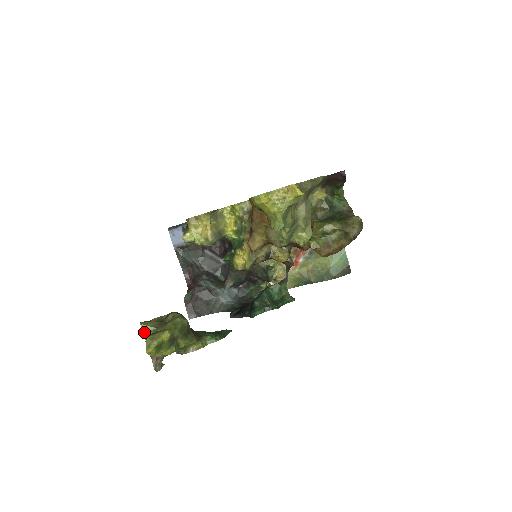
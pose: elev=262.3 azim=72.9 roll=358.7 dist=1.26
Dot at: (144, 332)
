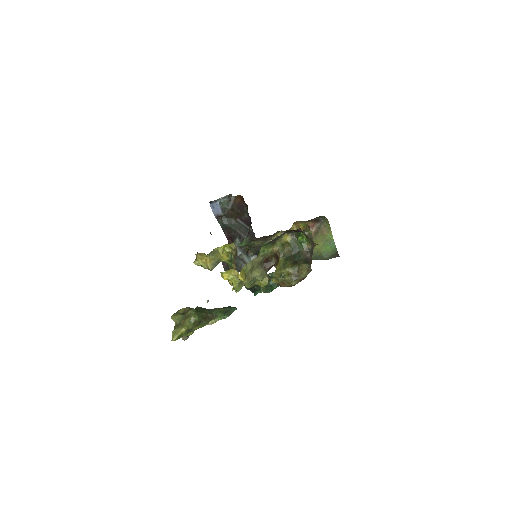
Dot at: (174, 321)
